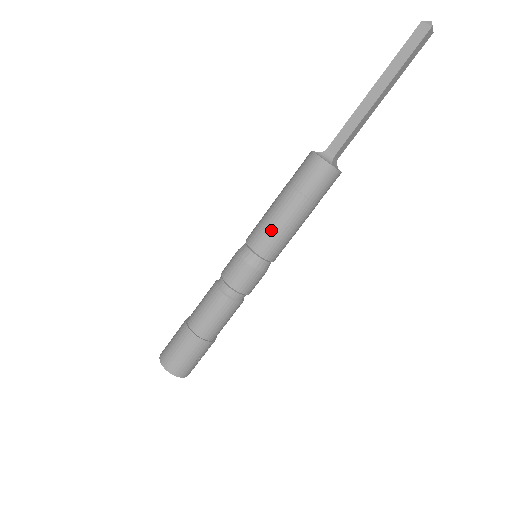
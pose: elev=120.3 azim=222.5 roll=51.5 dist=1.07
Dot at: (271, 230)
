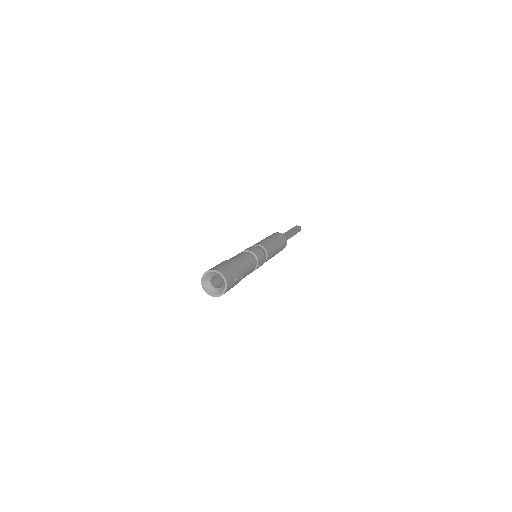
Dot at: (266, 242)
